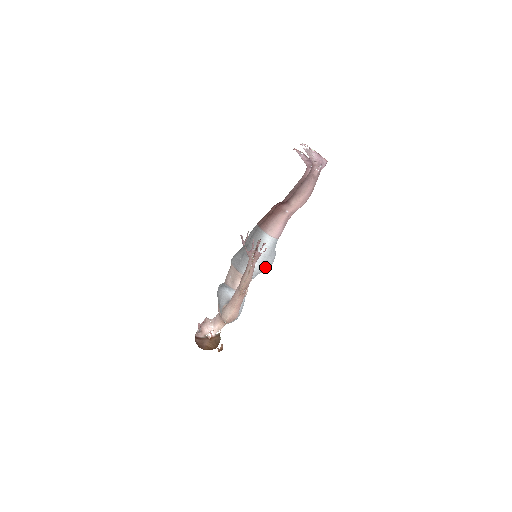
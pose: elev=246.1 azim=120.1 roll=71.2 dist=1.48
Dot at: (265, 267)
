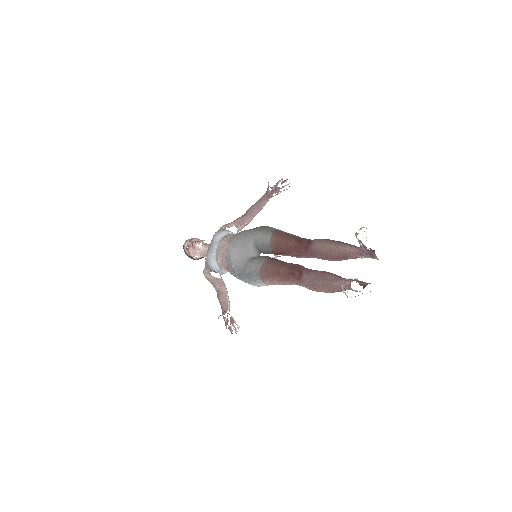
Dot at: occluded
